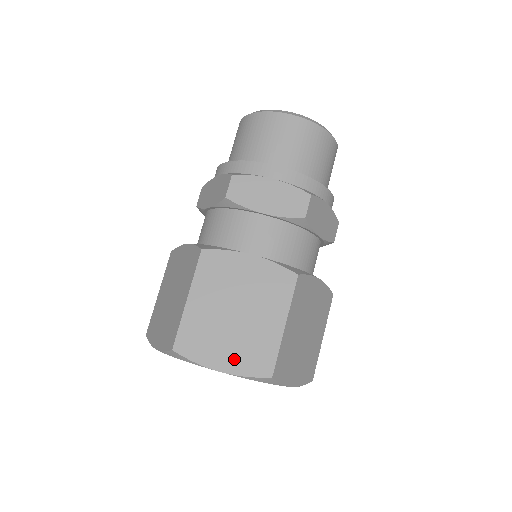
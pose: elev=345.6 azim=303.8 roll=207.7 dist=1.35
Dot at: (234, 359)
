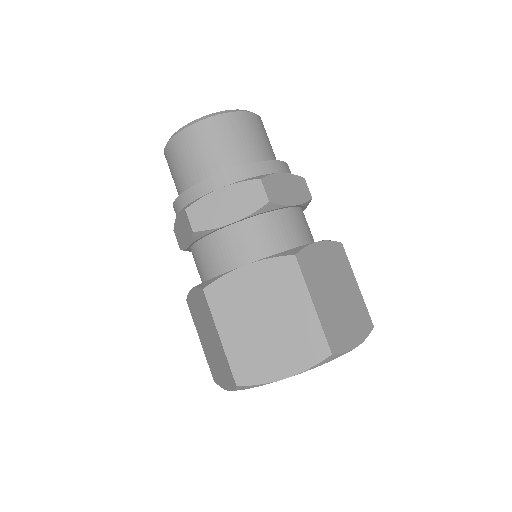
Dot at: (291, 360)
